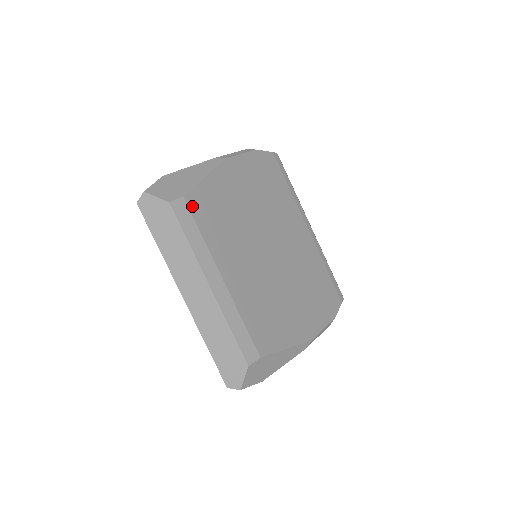
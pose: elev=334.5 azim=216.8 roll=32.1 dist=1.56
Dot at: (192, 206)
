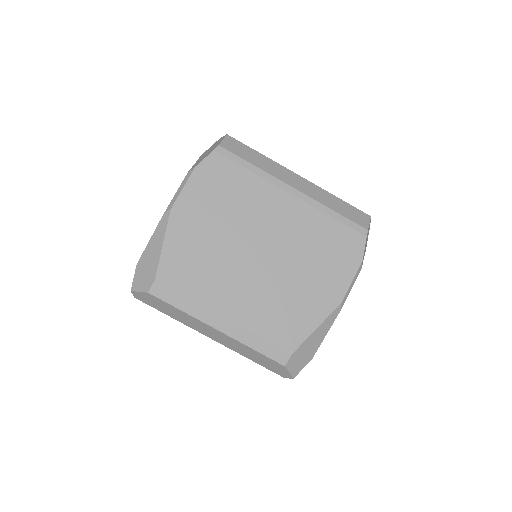
Dot at: (166, 281)
